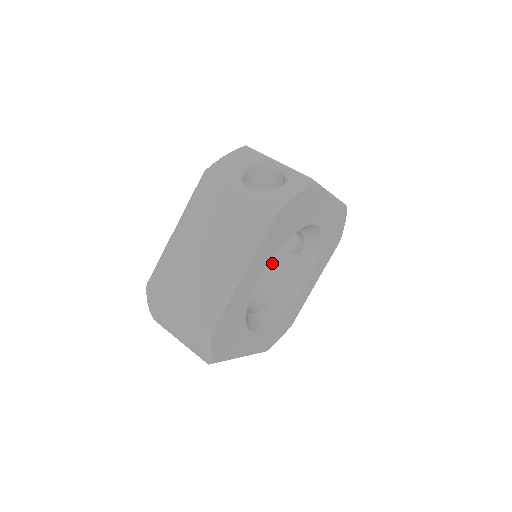
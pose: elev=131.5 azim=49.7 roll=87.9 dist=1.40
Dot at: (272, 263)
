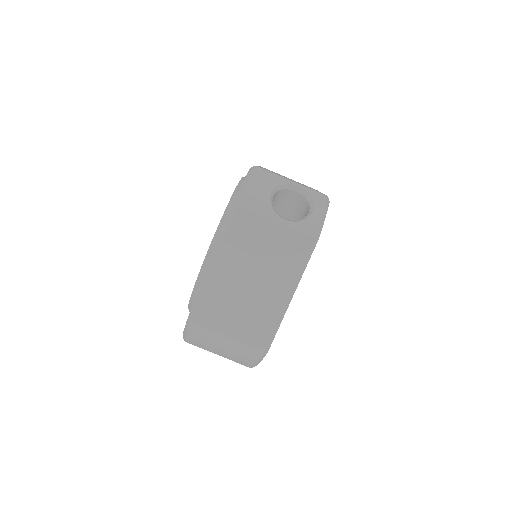
Dot at: occluded
